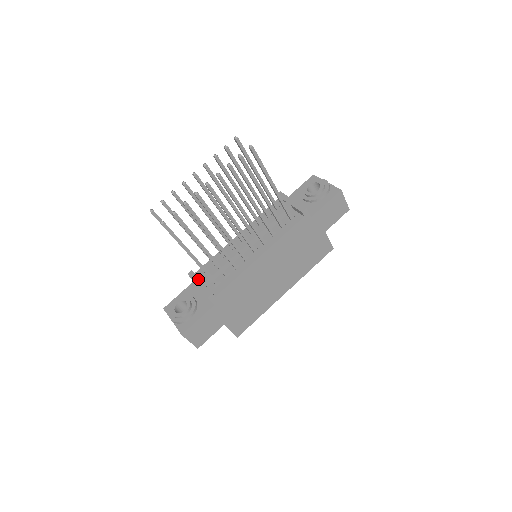
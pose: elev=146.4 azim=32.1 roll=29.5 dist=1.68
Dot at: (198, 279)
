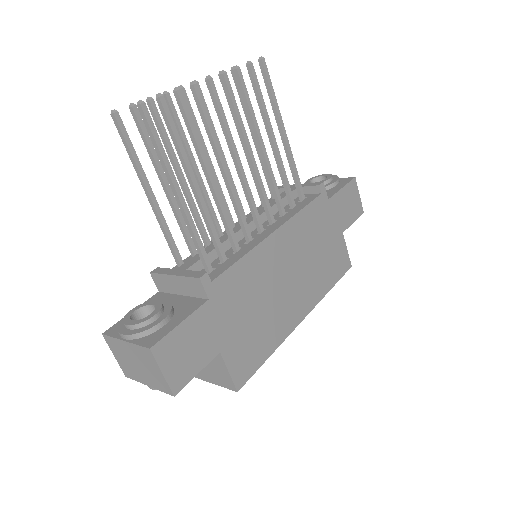
Dot at: (173, 269)
